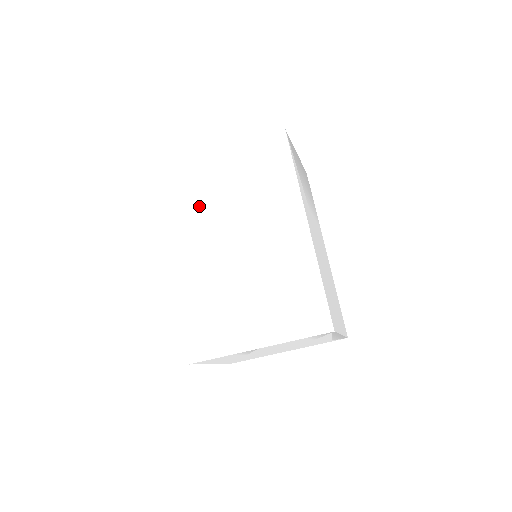
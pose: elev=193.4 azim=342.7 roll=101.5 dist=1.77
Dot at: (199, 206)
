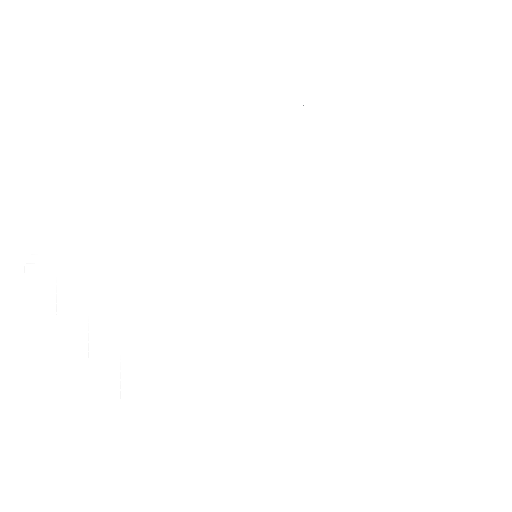
Dot at: (244, 347)
